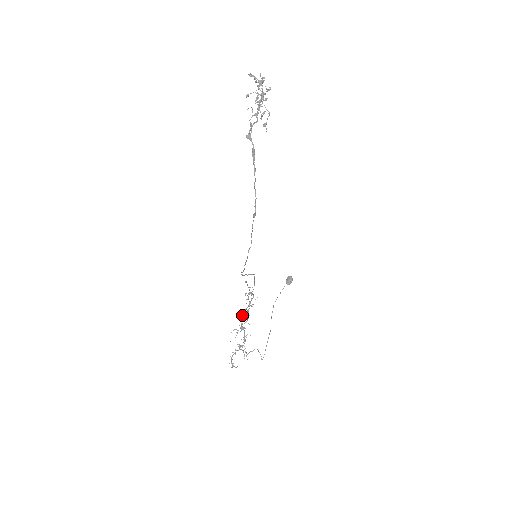
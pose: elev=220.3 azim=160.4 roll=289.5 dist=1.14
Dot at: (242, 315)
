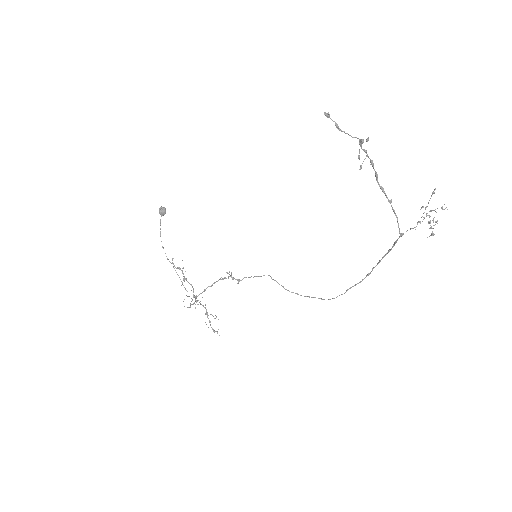
Dot at: (204, 291)
